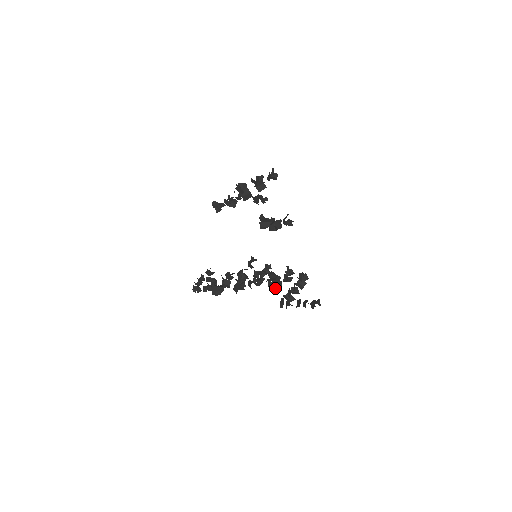
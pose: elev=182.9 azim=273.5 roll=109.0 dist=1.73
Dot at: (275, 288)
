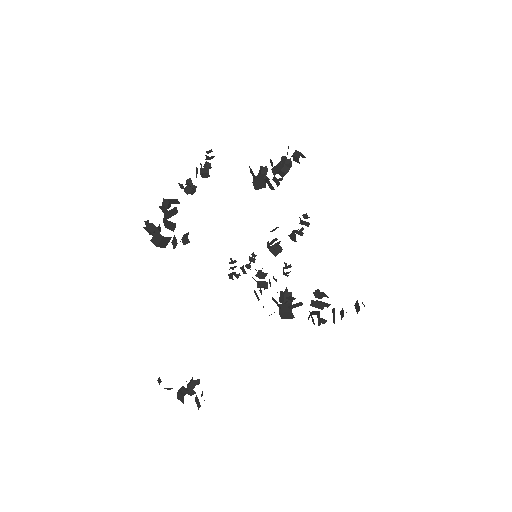
Dot at: (286, 317)
